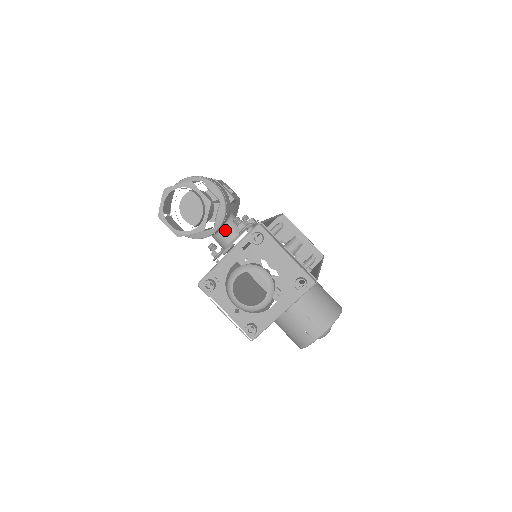
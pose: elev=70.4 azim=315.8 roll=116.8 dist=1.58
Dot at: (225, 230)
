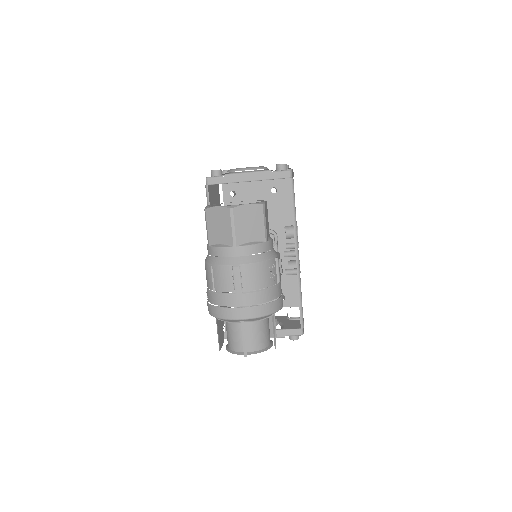
Dot at: occluded
